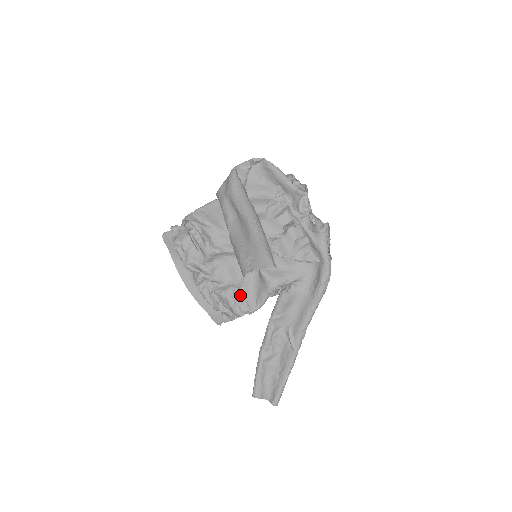
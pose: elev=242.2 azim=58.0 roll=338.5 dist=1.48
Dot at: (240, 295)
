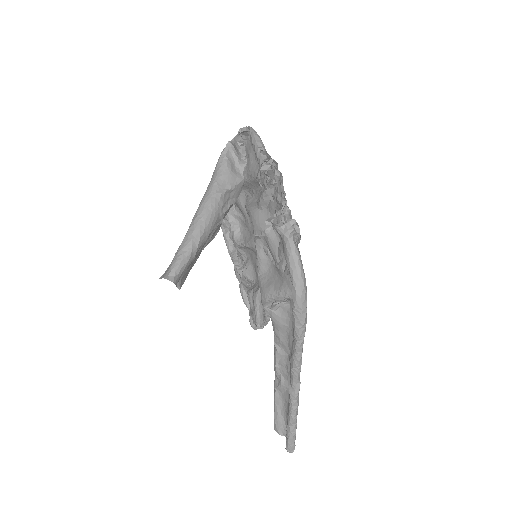
Dot at: (254, 301)
